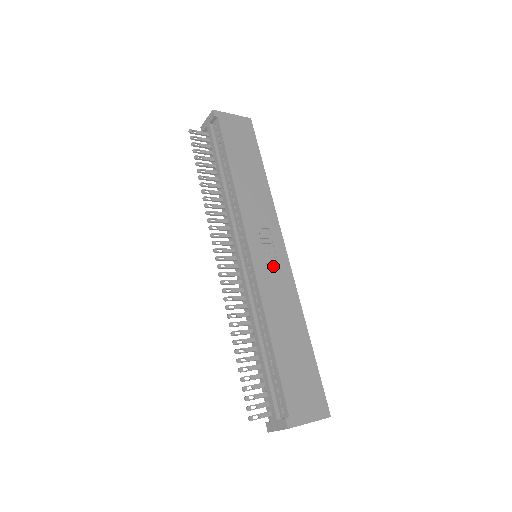
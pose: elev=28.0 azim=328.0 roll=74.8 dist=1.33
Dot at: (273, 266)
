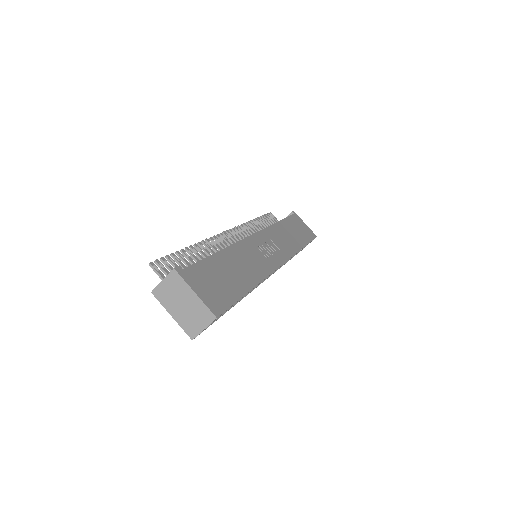
Dot at: (263, 253)
